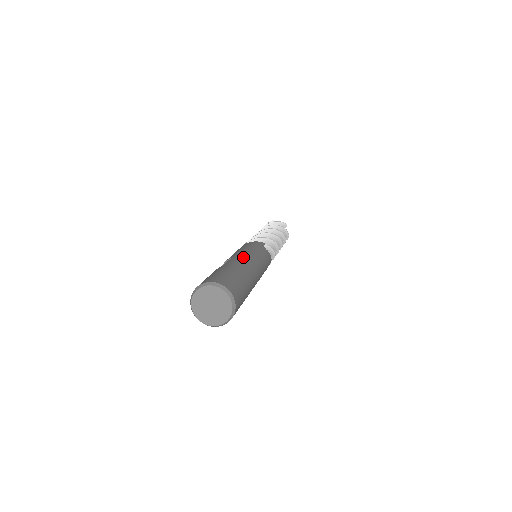
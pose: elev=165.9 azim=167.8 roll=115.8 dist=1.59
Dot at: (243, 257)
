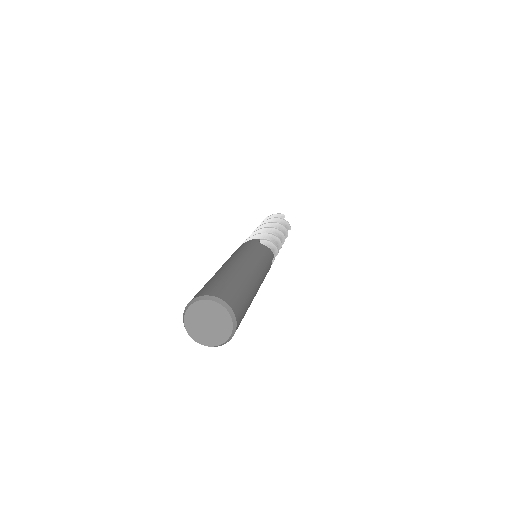
Dot at: (235, 260)
